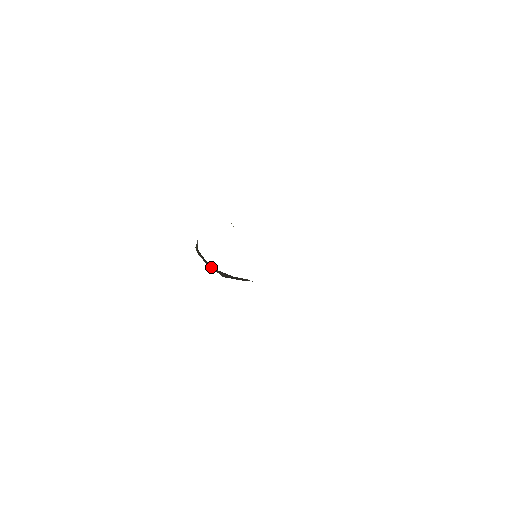
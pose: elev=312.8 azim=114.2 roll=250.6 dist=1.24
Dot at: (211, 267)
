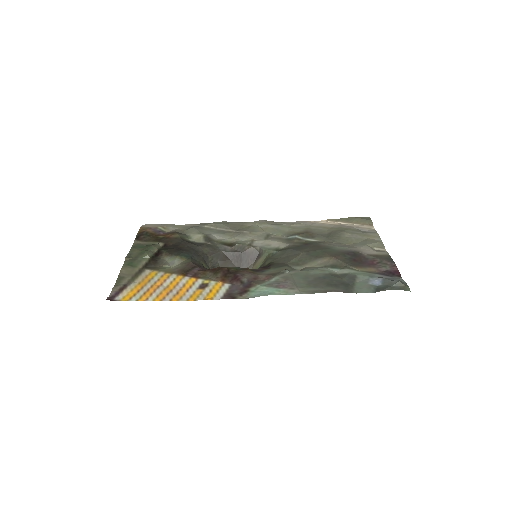
Dot at: occluded
